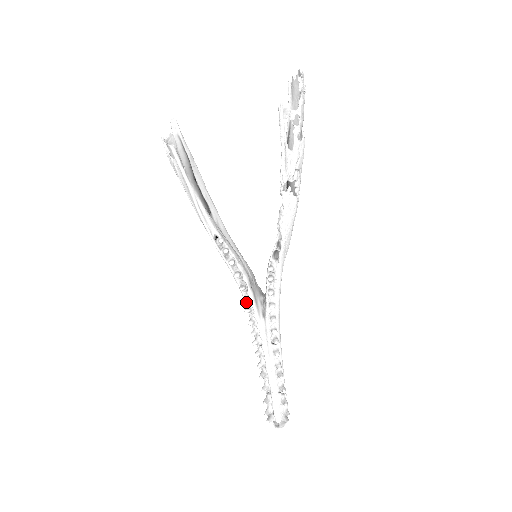
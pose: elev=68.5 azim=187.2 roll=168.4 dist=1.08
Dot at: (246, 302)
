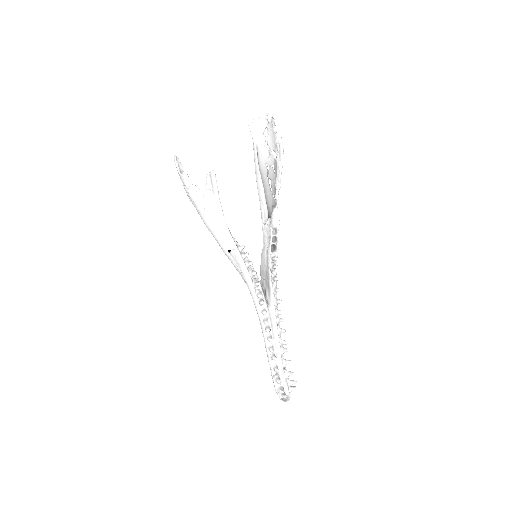
Dot at: (262, 294)
